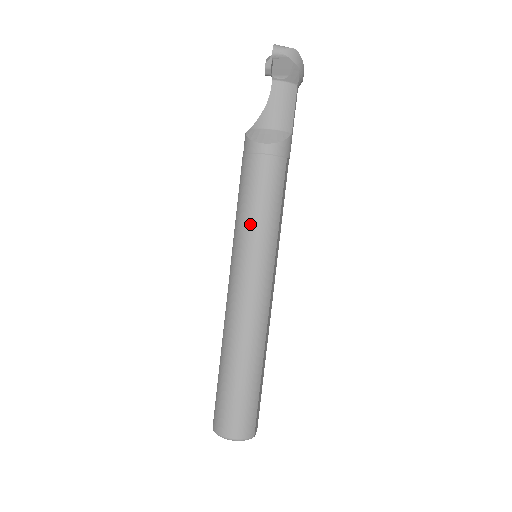
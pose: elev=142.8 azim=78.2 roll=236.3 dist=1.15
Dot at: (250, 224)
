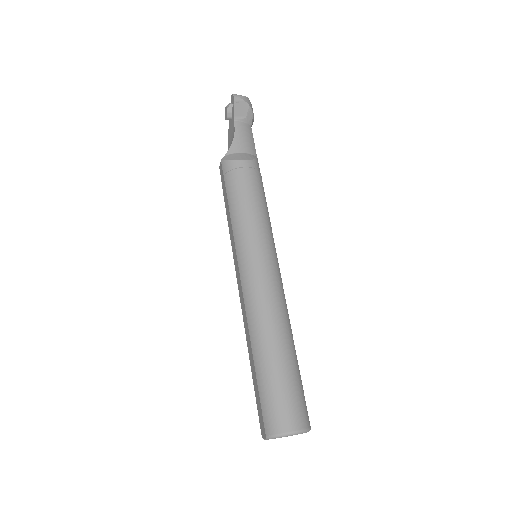
Dot at: (250, 221)
